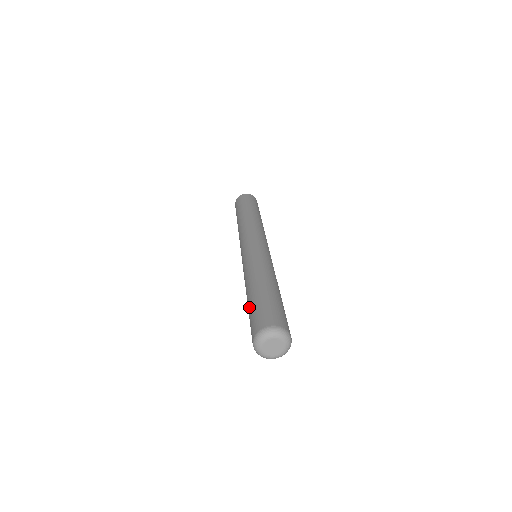
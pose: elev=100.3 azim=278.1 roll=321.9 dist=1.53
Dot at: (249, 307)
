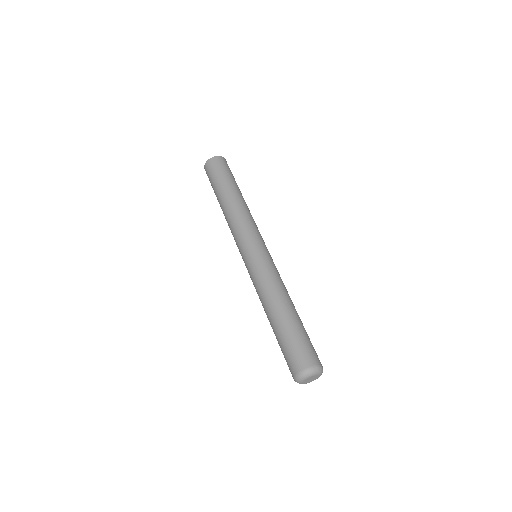
Dot at: (278, 337)
